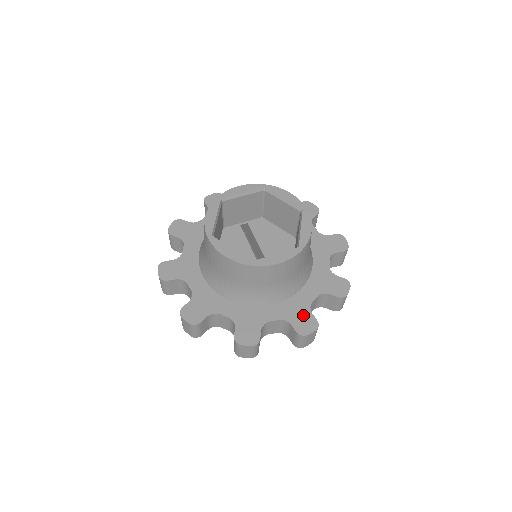
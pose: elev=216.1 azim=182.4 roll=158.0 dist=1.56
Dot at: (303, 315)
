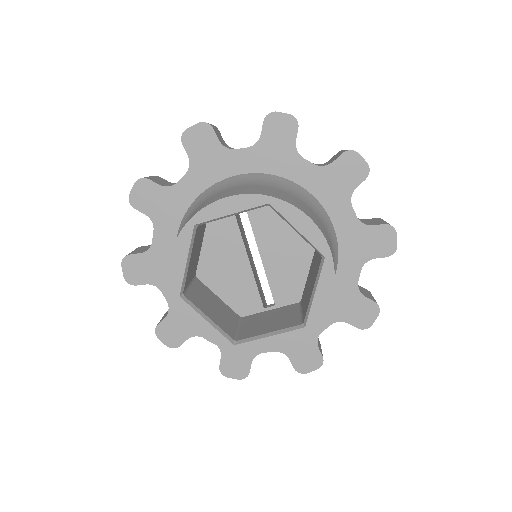
Dot at: (306, 349)
